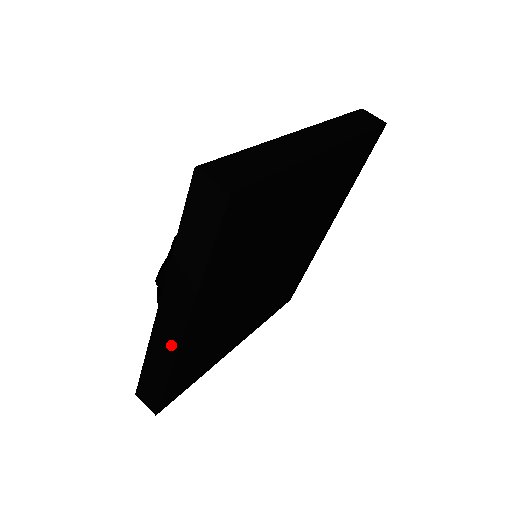
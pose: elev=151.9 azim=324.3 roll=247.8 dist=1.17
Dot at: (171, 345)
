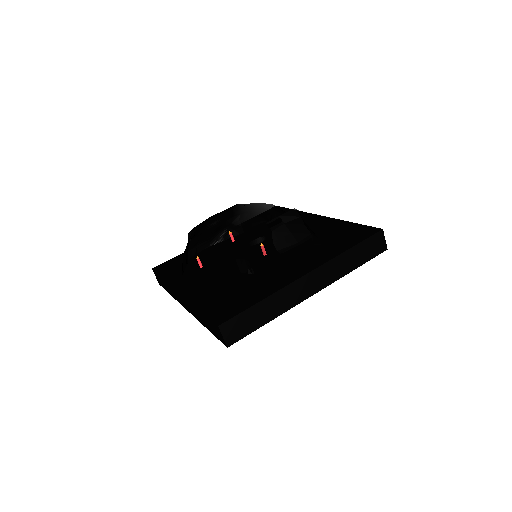
Dot at: (179, 300)
